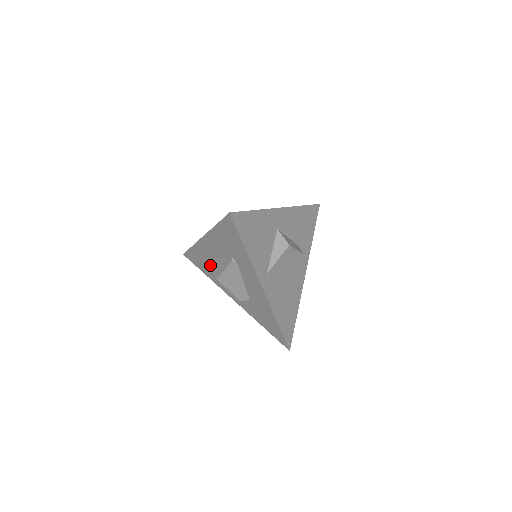
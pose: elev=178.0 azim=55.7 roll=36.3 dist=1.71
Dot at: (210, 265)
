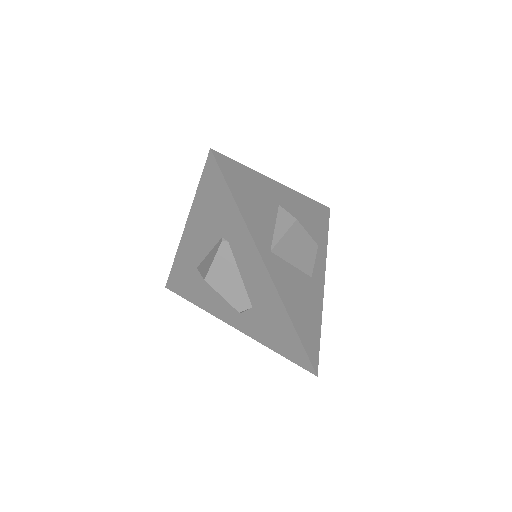
Dot at: (197, 279)
